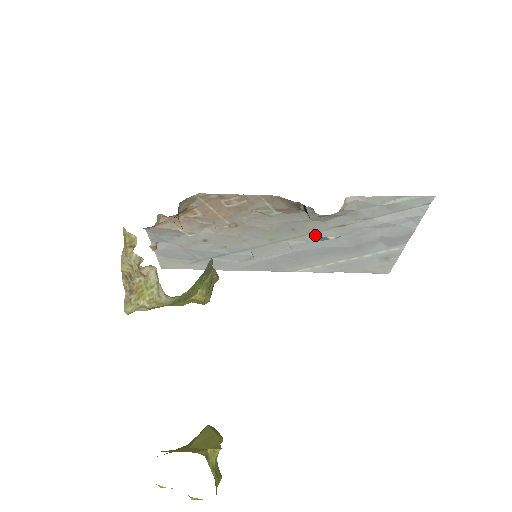
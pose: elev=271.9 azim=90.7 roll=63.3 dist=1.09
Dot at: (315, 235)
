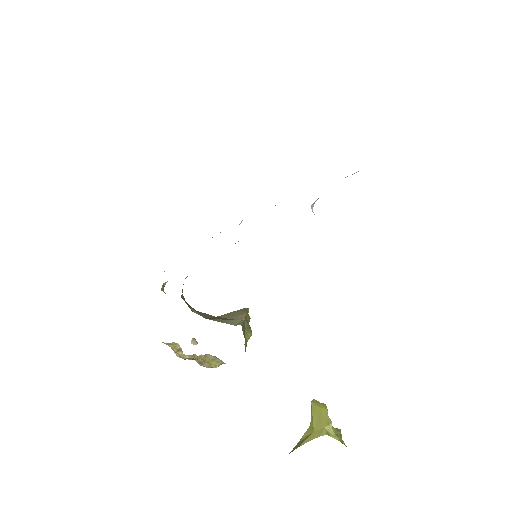
Dot at: occluded
